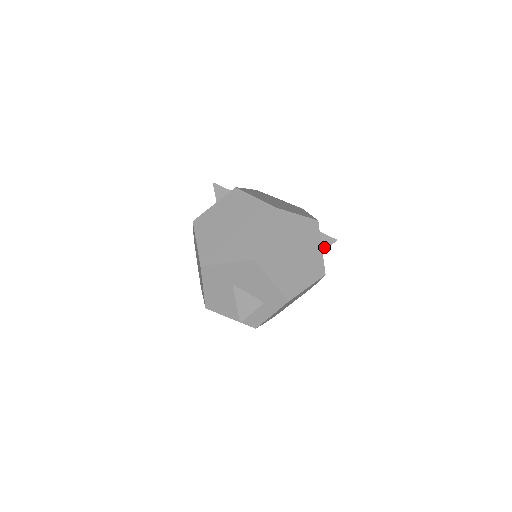
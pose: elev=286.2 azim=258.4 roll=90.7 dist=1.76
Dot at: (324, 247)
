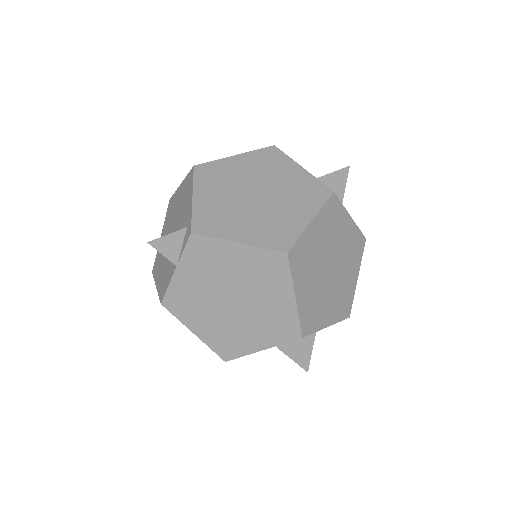
Dot at: (340, 193)
